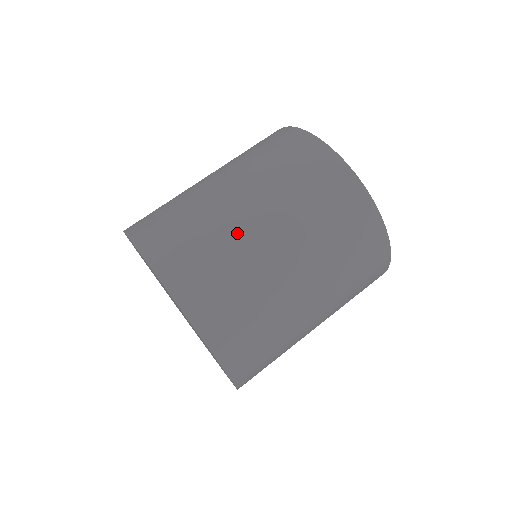
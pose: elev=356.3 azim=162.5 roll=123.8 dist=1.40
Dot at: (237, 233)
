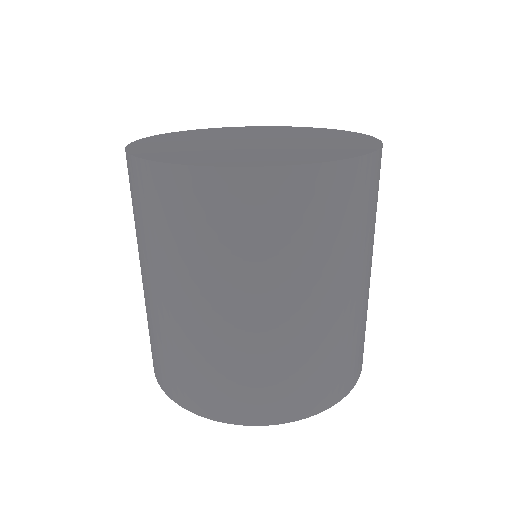
Dot at: (176, 327)
